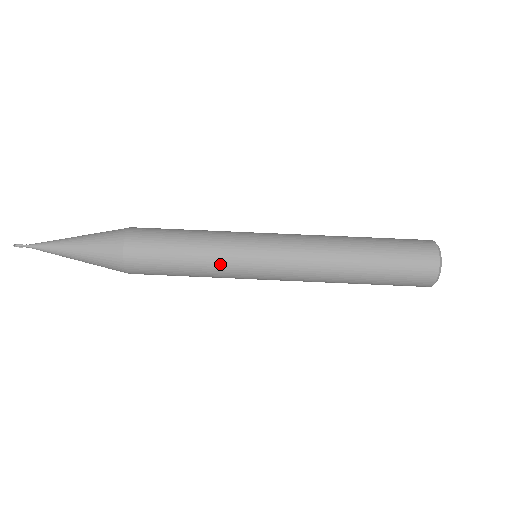
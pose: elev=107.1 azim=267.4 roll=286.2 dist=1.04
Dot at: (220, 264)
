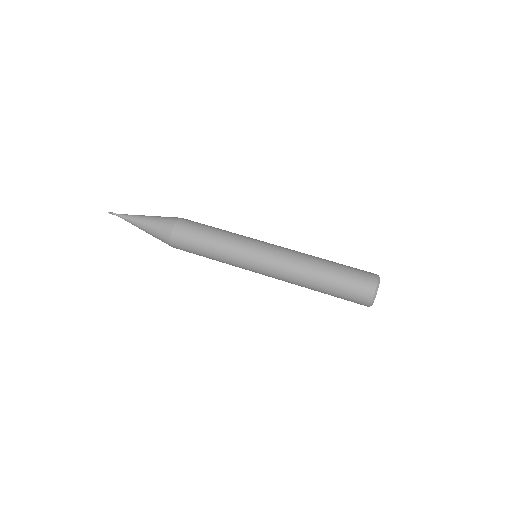
Dot at: (234, 241)
